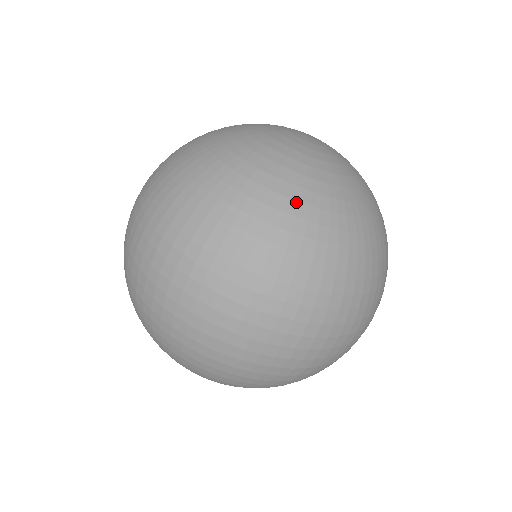
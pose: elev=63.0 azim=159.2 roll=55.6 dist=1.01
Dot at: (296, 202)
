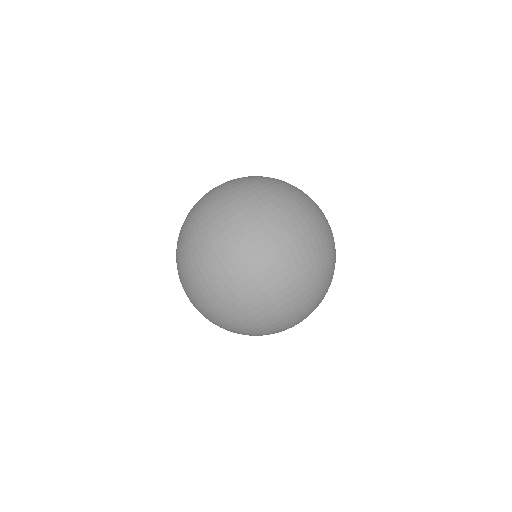
Dot at: (247, 182)
